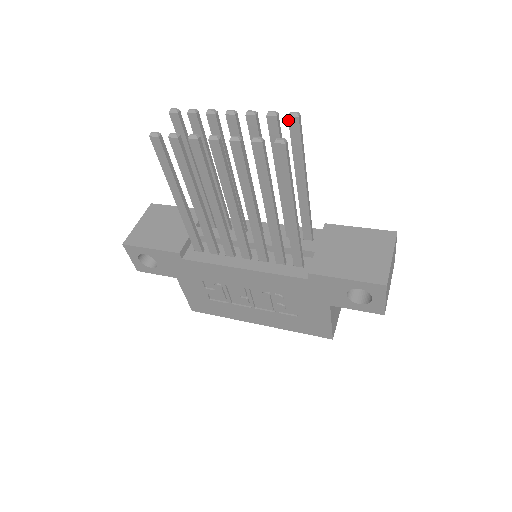
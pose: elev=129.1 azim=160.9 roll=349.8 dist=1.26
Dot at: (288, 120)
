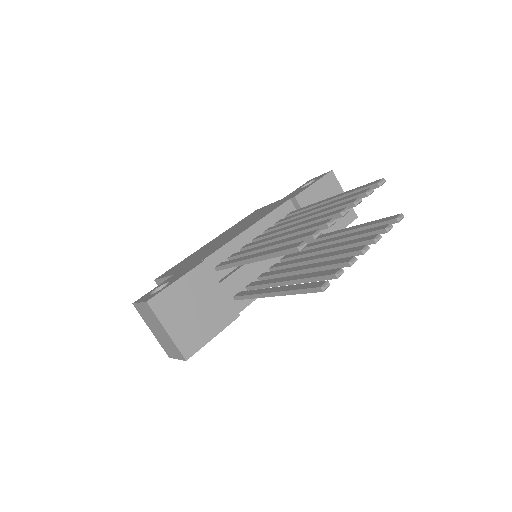
Dot at: occluded
